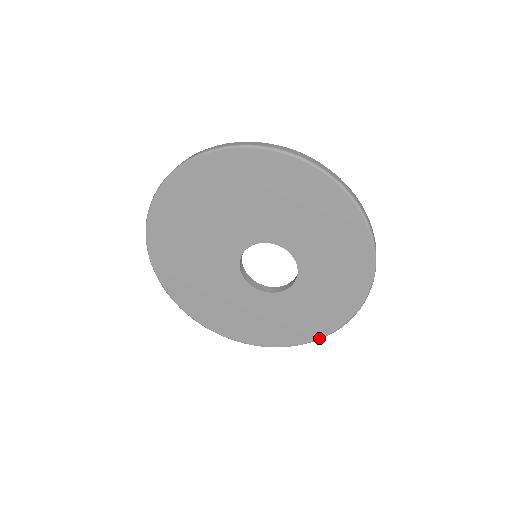
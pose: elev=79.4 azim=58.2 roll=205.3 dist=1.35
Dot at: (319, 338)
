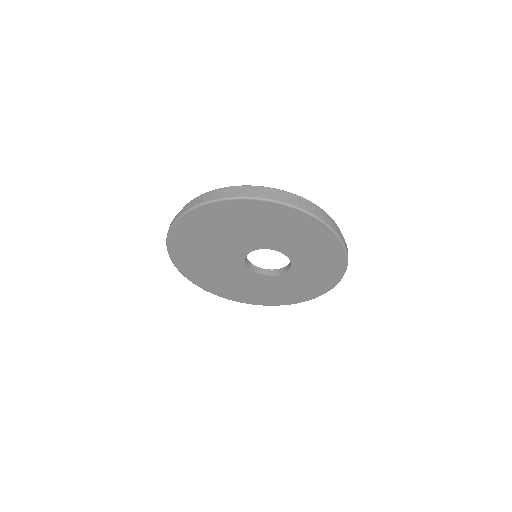
Dot at: occluded
